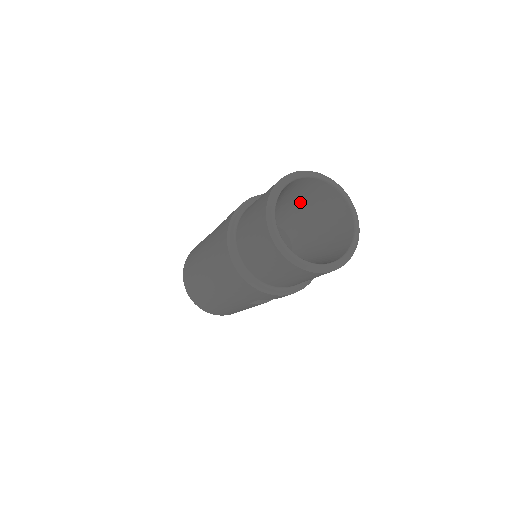
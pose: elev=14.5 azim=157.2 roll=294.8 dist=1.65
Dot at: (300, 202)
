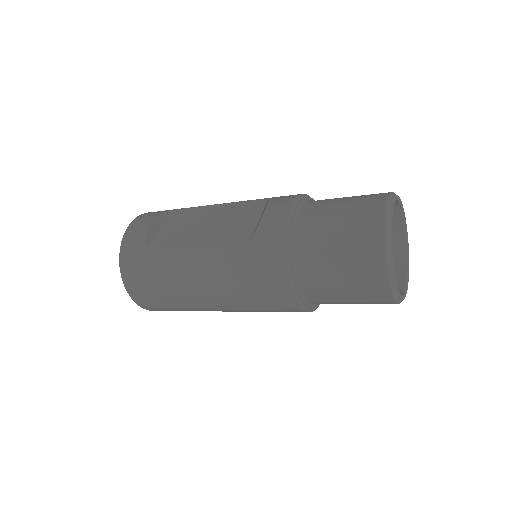
Dot at: occluded
